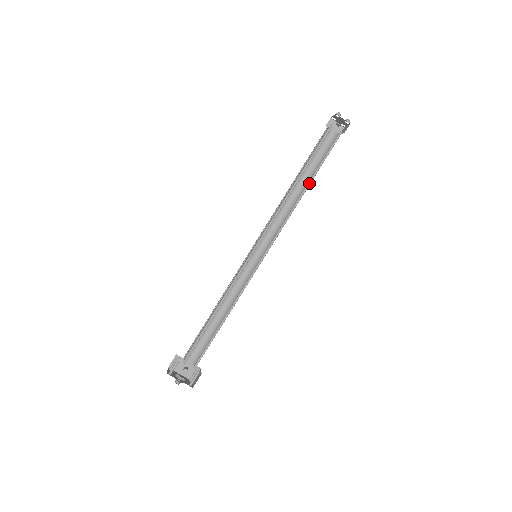
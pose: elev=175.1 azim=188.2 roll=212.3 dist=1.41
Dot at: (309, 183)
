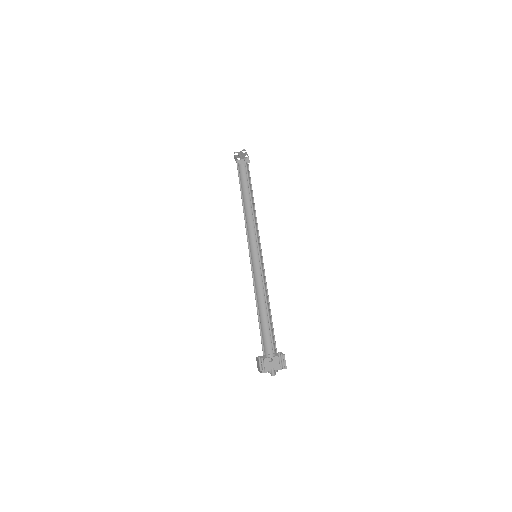
Dot at: (250, 194)
